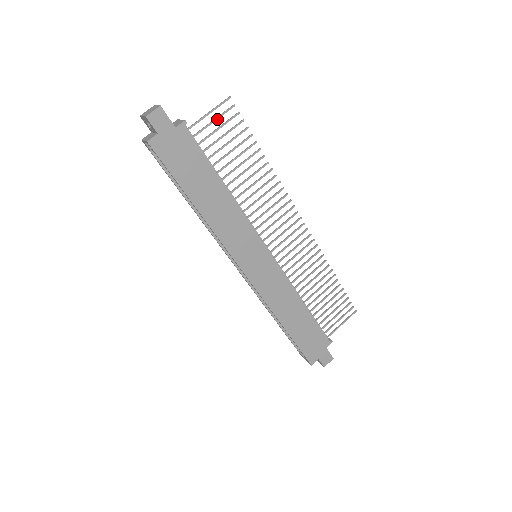
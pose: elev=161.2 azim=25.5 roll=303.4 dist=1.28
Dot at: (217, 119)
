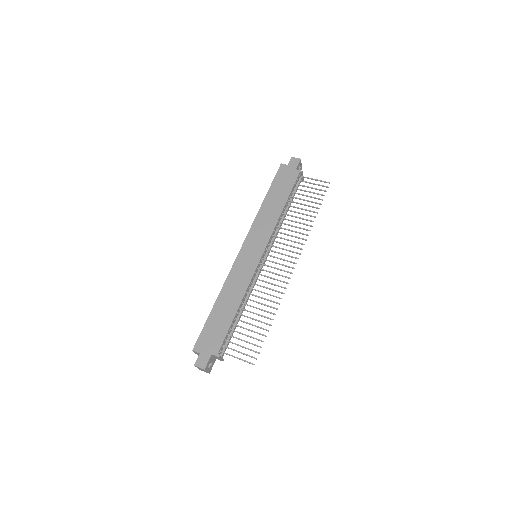
Dot at: (315, 184)
